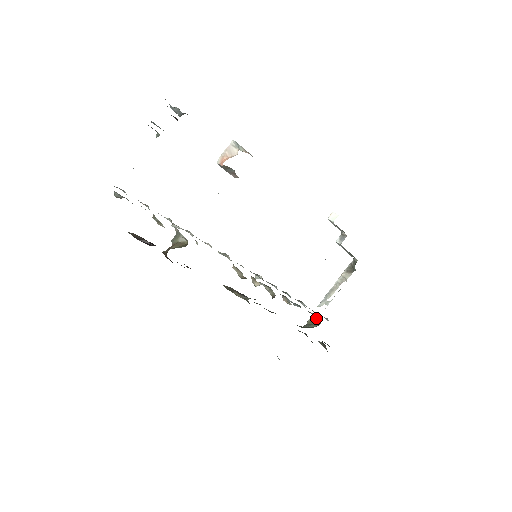
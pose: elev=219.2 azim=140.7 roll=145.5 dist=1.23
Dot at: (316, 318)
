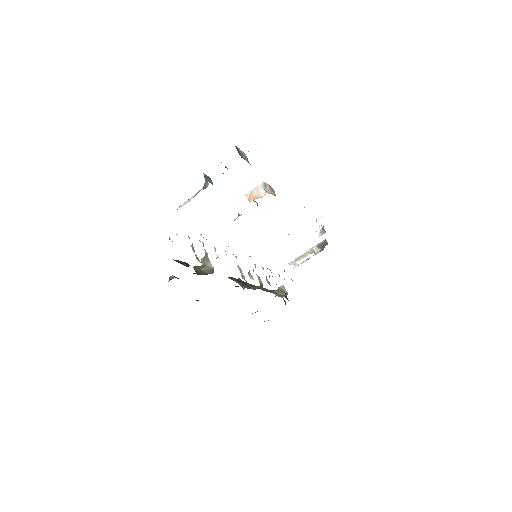
Dot at: (285, 289)
